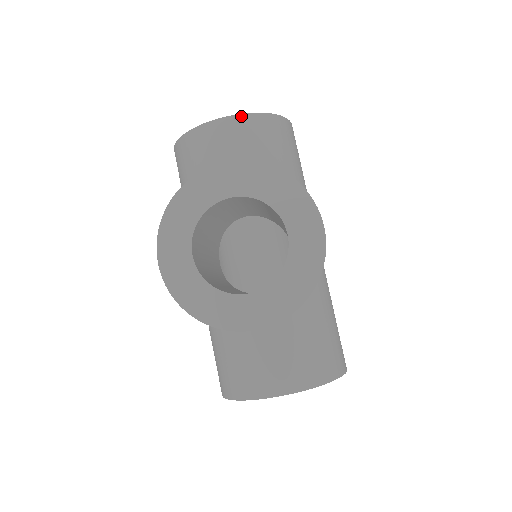
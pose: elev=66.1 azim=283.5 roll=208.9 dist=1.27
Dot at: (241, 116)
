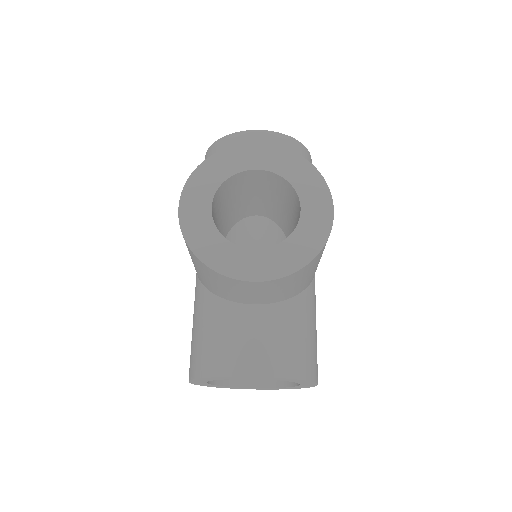
Dot at: (274, 133)
